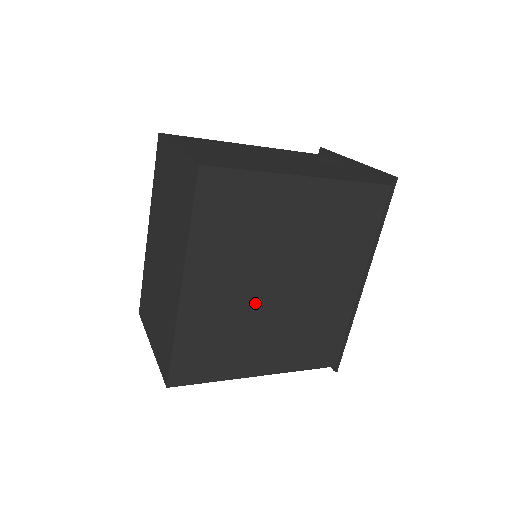
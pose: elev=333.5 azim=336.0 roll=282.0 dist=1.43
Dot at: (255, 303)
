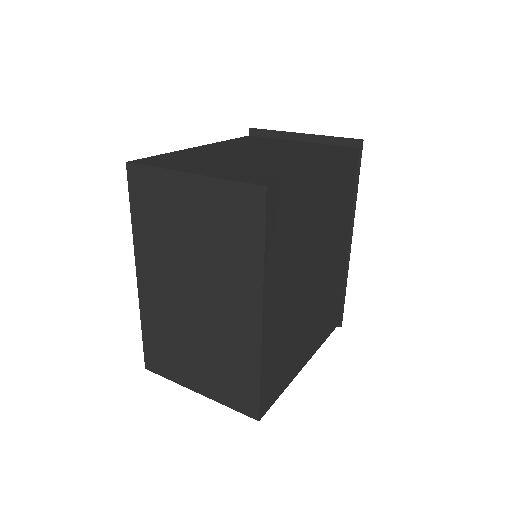
Dot at: (302, 300)
